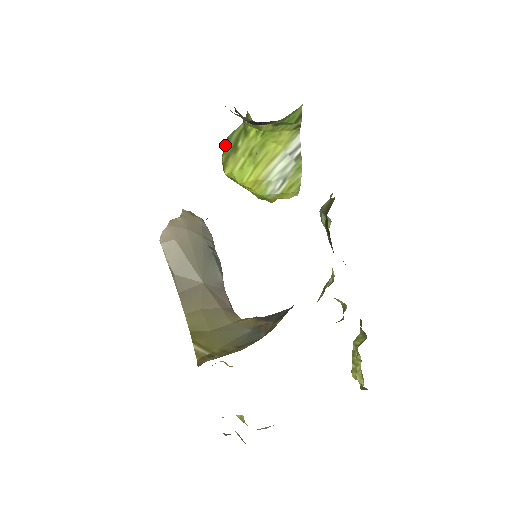
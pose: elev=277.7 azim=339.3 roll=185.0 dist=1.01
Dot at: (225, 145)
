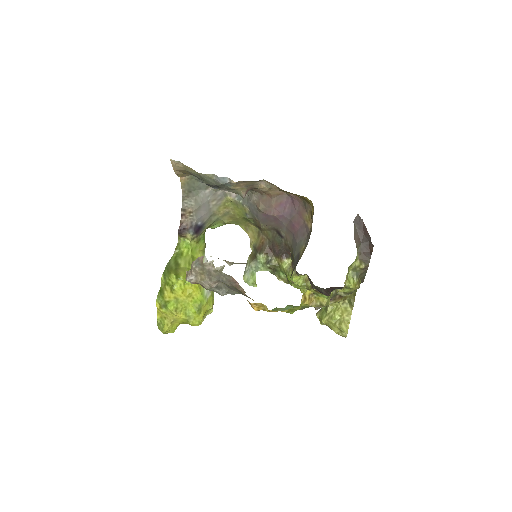
Dot at: (166, 271)
